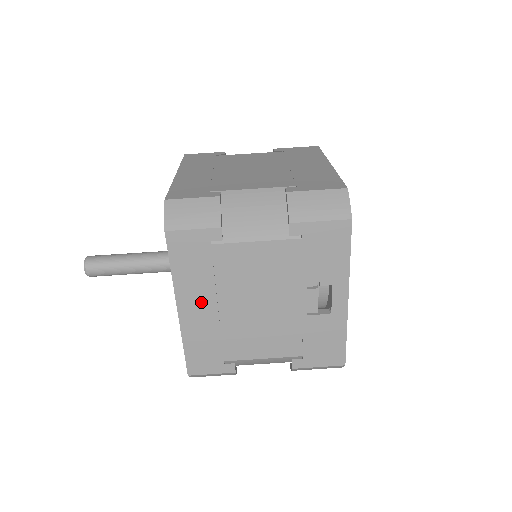
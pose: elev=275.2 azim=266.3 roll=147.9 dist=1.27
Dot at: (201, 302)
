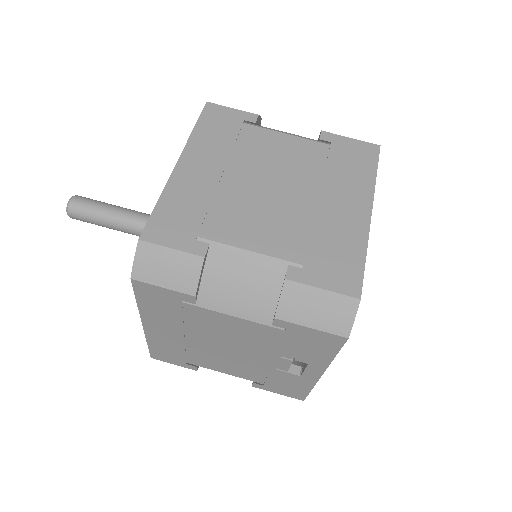
Dot at: (167, 329)
